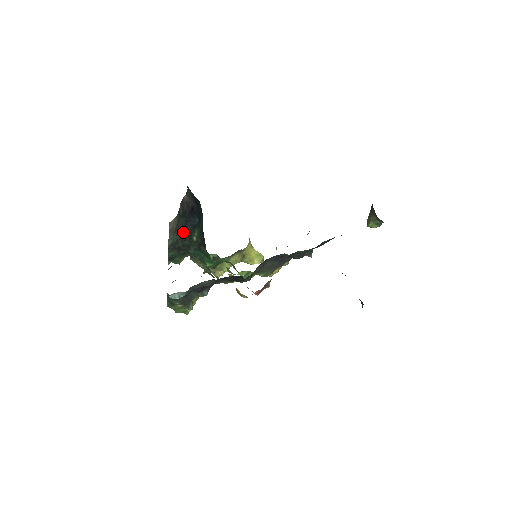
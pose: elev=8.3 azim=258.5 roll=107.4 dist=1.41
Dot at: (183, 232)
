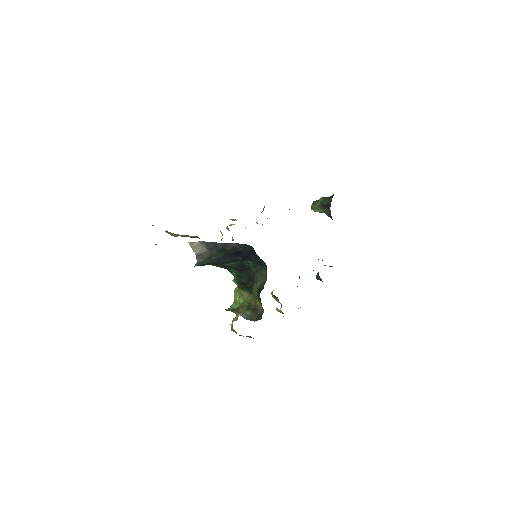
Dot at: (217, 261)
